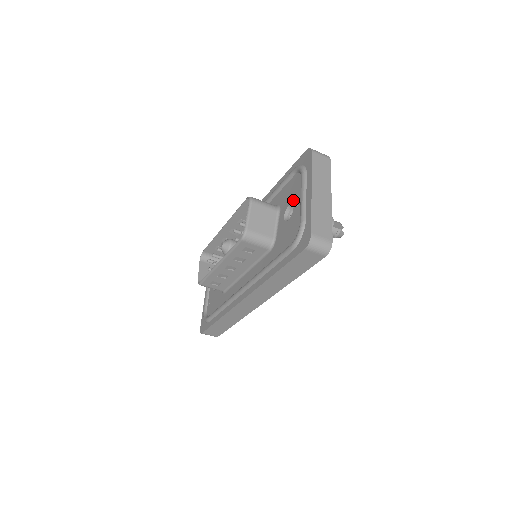
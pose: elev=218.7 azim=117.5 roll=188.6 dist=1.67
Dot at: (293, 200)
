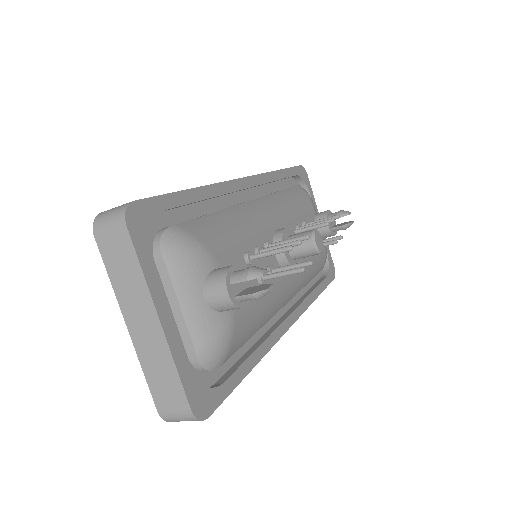
Dot at: occluded
